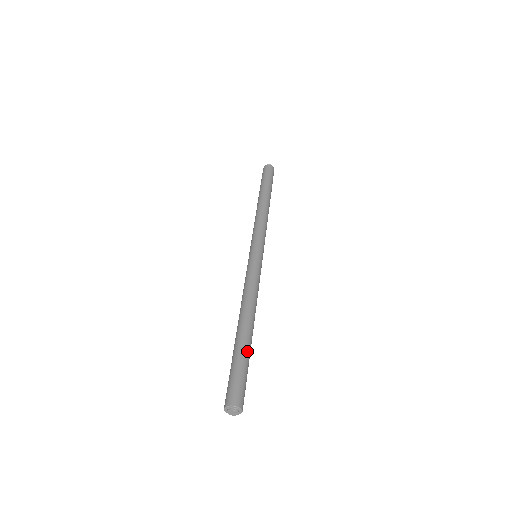
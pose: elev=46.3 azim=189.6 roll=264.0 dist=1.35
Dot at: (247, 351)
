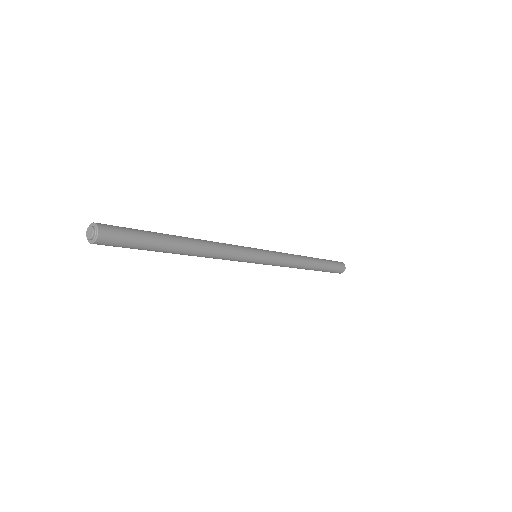
Dot at: (158, 234)
